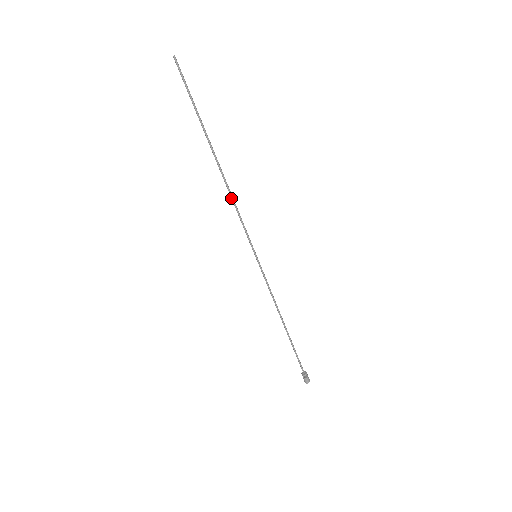
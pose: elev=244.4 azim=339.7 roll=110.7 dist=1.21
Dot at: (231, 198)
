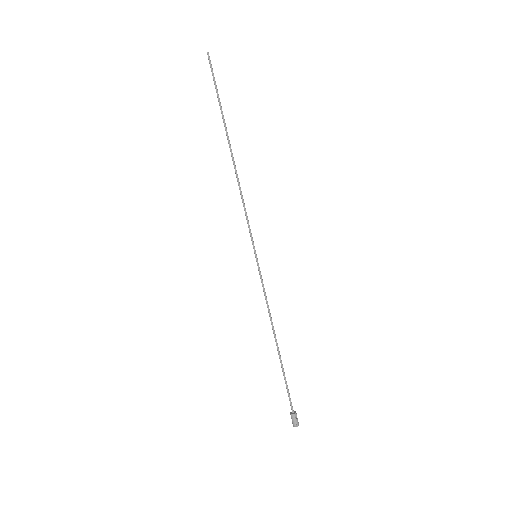
Dot at: (240, 190)
